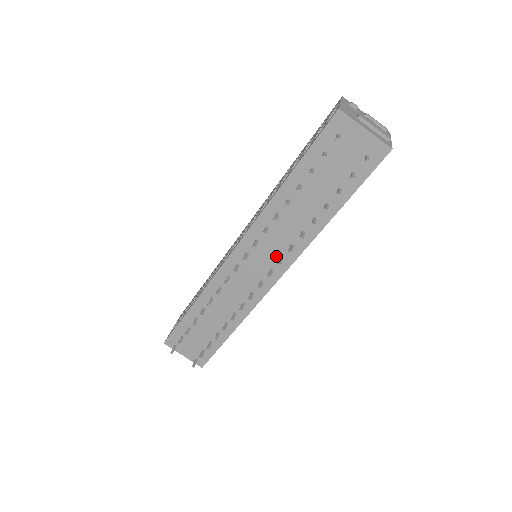
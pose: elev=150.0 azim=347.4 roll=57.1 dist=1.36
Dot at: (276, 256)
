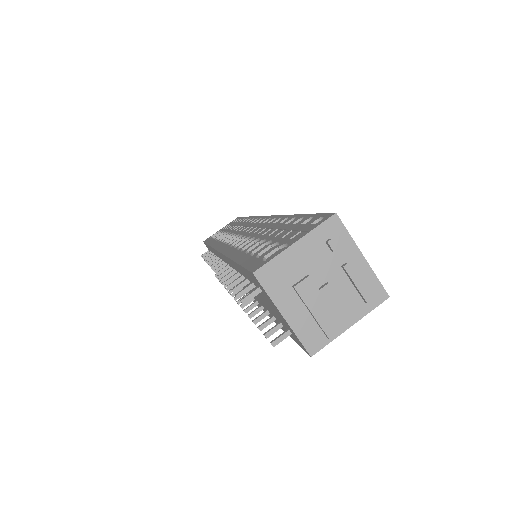
Dot at: occluded
